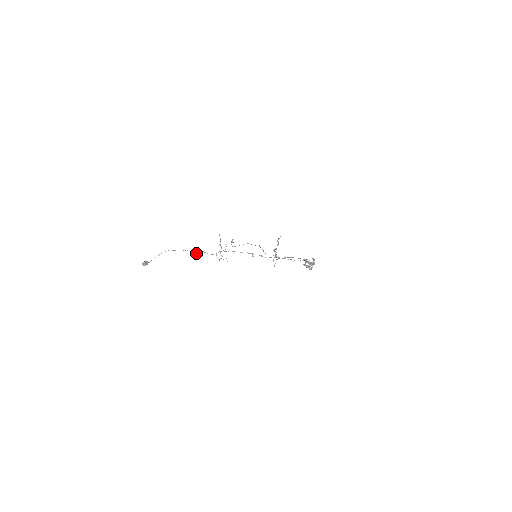
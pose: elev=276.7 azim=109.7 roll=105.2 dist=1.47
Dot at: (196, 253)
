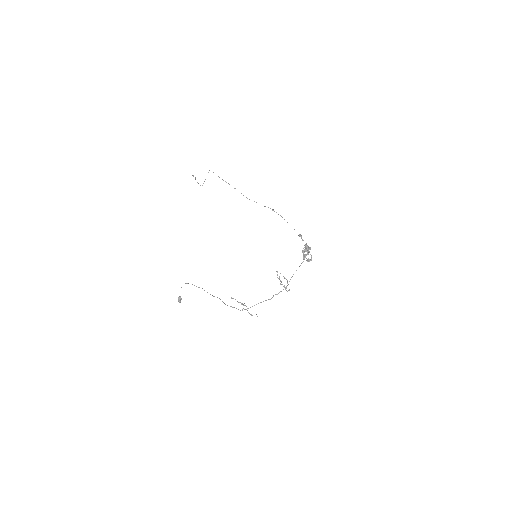
Dot at: occluded
